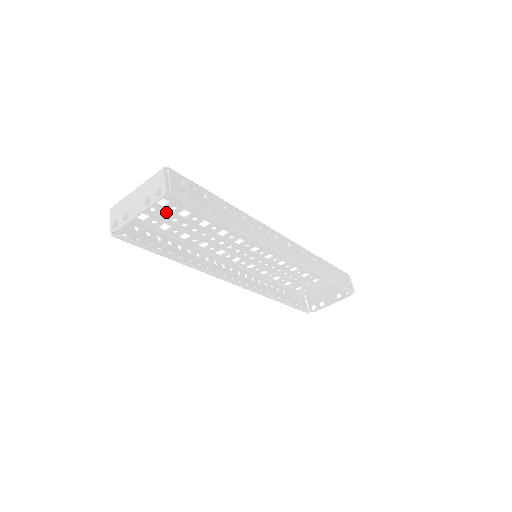
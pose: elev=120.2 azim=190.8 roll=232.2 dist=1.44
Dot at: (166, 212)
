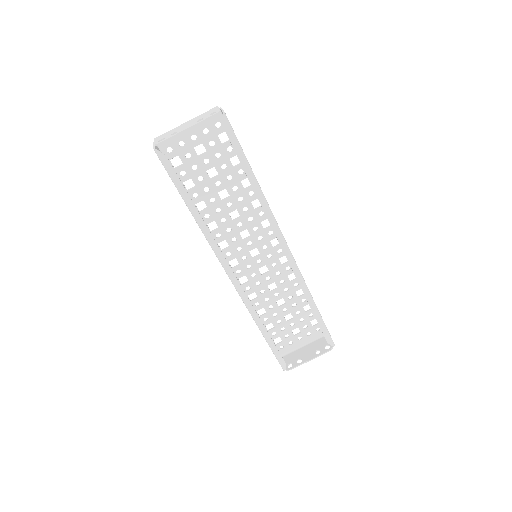
Dot at: (198, 164)
